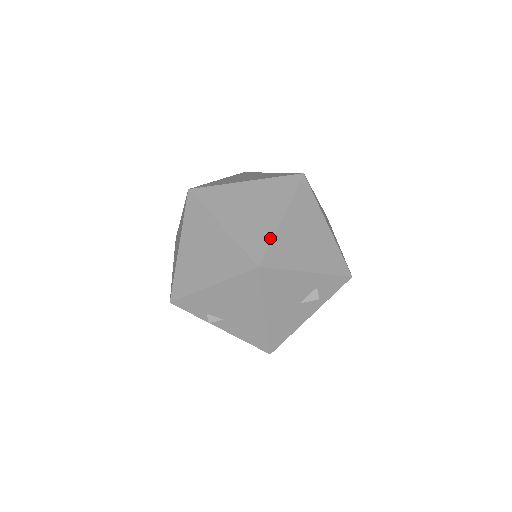
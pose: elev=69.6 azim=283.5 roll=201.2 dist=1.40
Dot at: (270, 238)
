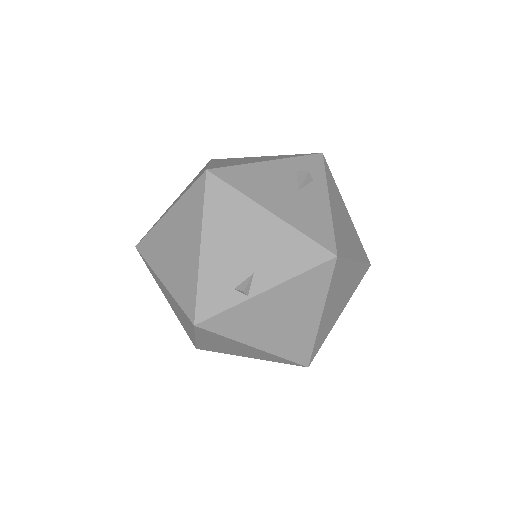
Dot at: occluded
